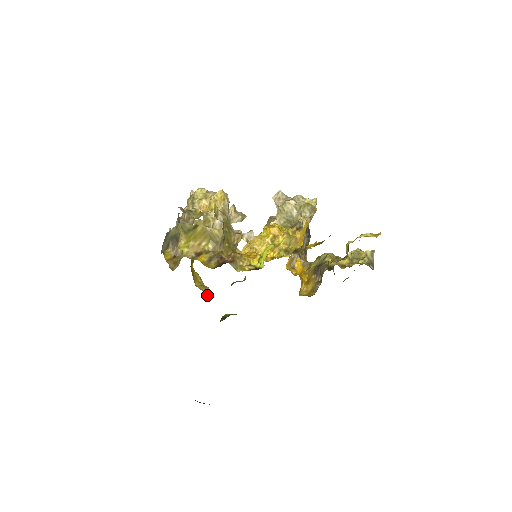
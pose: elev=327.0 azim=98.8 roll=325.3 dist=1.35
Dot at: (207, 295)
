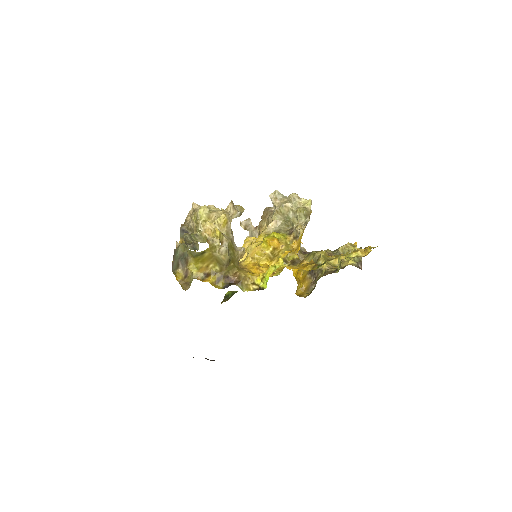
Dot at: occluded
